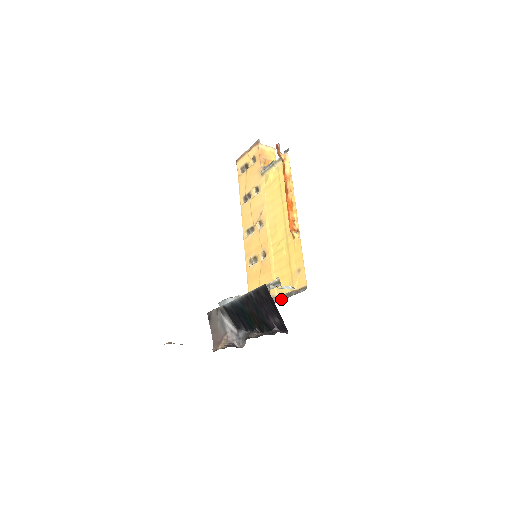
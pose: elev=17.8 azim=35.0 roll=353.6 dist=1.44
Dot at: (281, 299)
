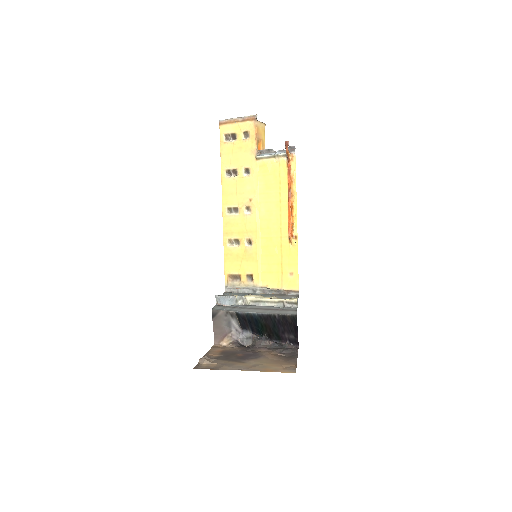
Dot at: (267, 292)
